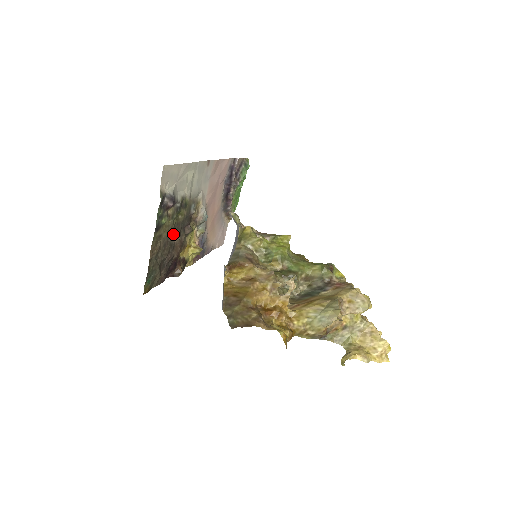
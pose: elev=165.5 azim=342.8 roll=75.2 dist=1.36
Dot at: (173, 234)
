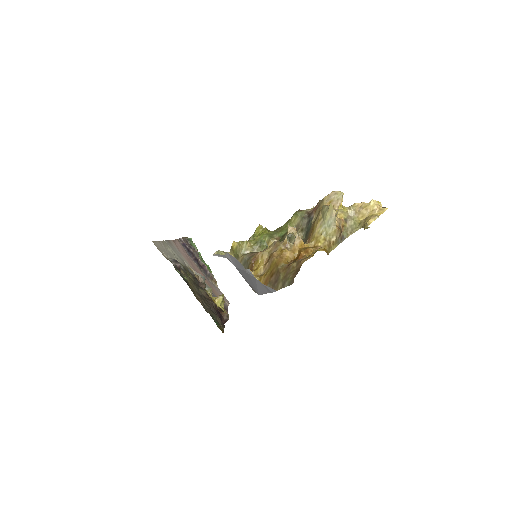
Dot at: (198, 290)
